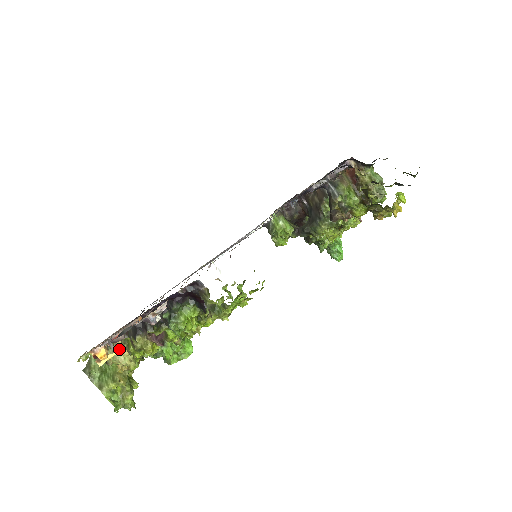
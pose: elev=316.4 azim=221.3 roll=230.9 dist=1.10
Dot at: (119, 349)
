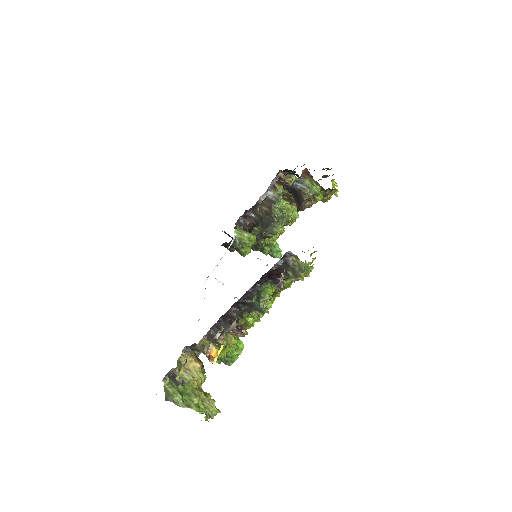
Dot at: (222, 345)
